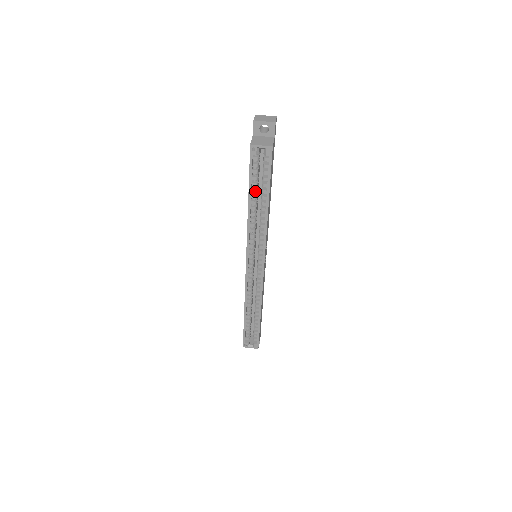
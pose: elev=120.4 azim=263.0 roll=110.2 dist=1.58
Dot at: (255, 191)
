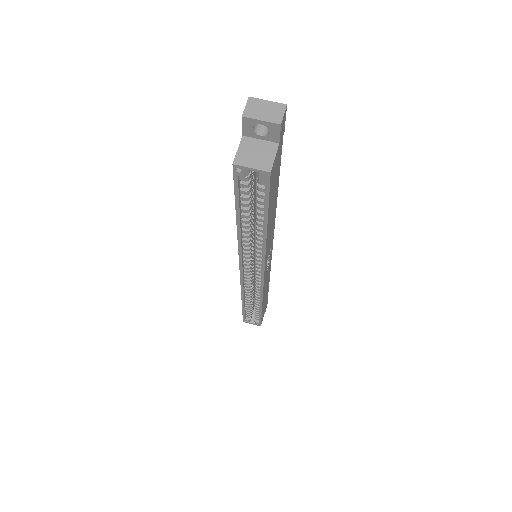
Dot at: (246, 211)
